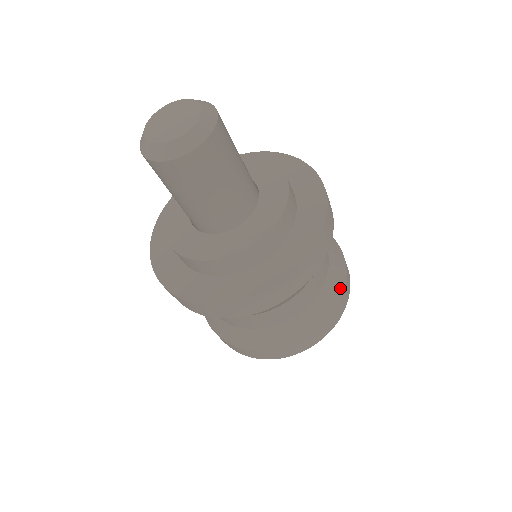
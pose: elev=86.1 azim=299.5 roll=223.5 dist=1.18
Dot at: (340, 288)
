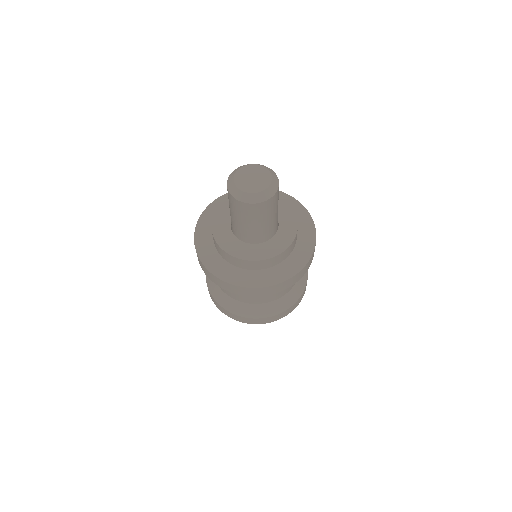
Dot at: (306, 272)
